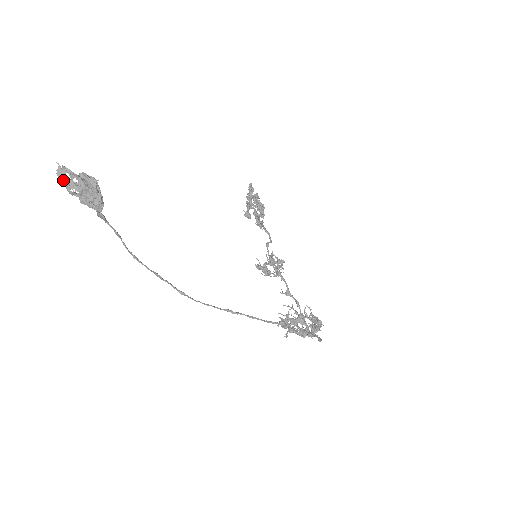
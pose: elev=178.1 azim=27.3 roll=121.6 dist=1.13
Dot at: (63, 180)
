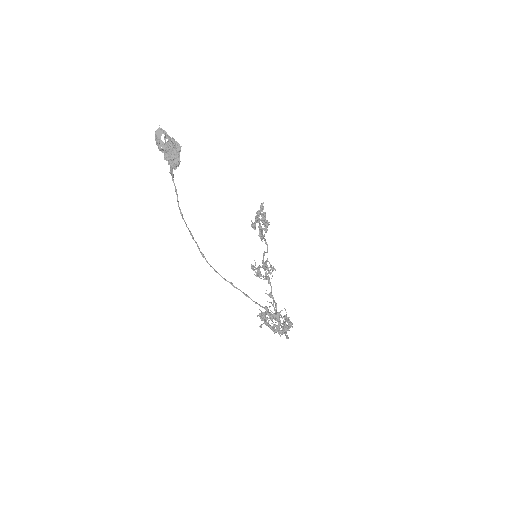
Dot at: (159, 138)
